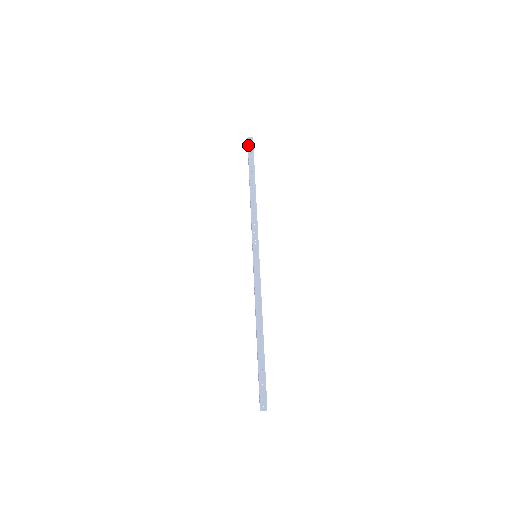
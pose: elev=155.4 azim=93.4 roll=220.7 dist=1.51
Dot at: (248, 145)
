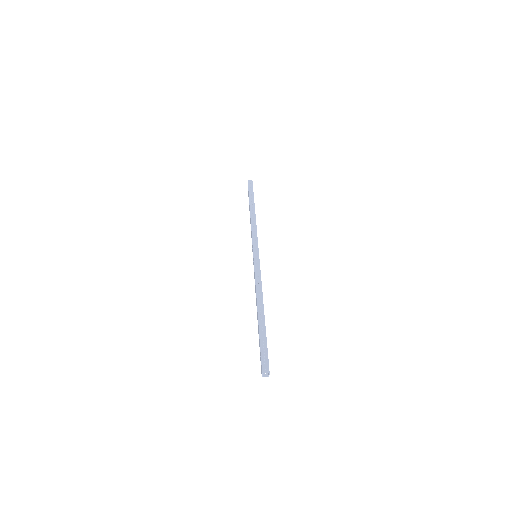
Dot at: (248, 184)
